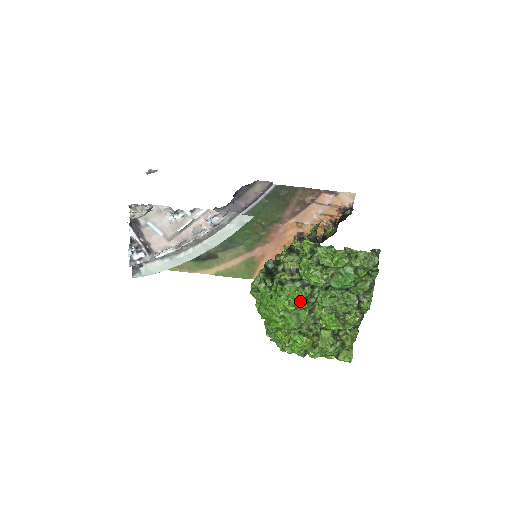
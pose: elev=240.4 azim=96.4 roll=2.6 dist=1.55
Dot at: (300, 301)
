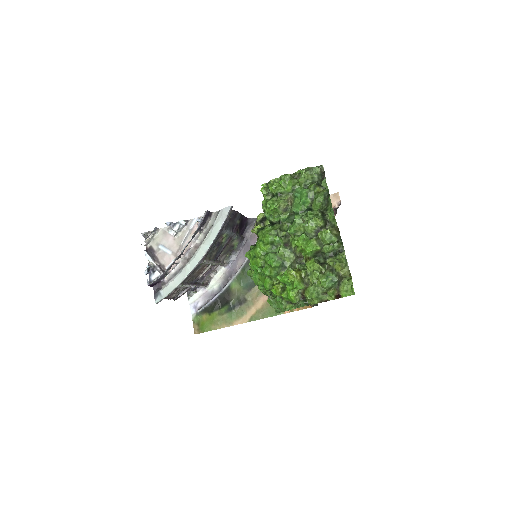
Dot at: (270, 235)
